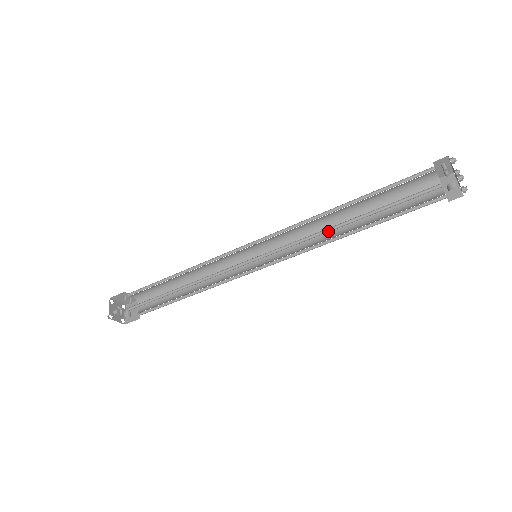
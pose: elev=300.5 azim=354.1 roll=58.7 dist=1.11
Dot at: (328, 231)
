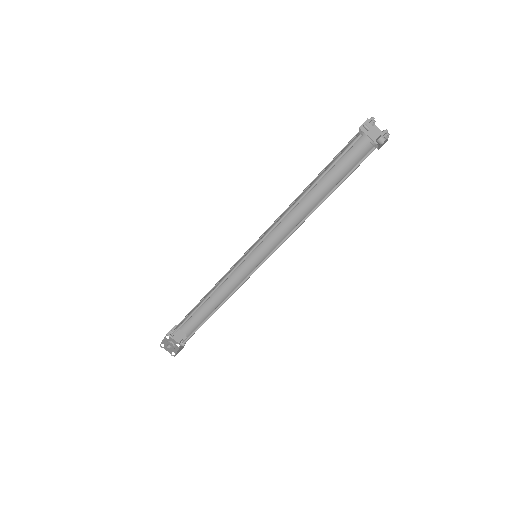
Dot at: (306, 217)
